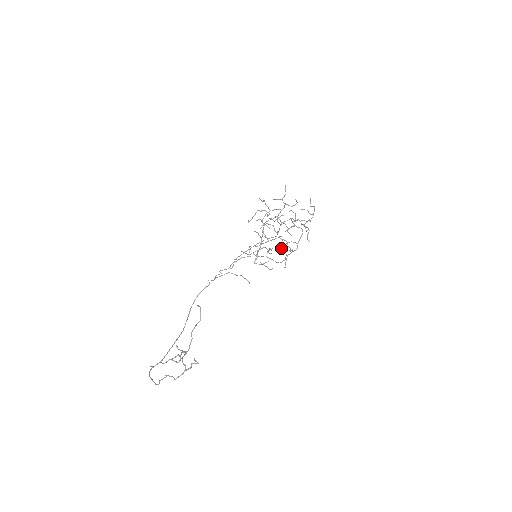
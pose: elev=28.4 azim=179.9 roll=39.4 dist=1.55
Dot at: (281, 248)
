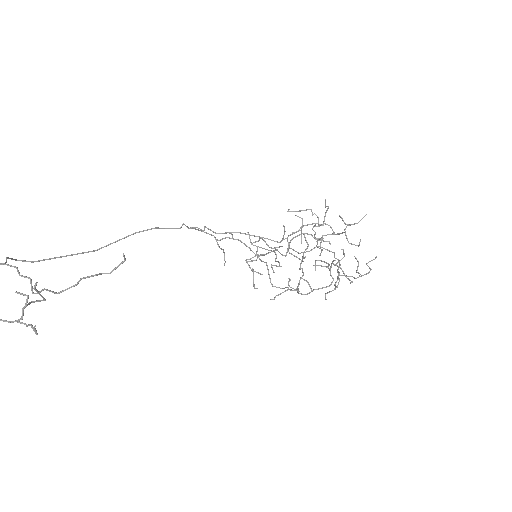
Dot at: occluded
